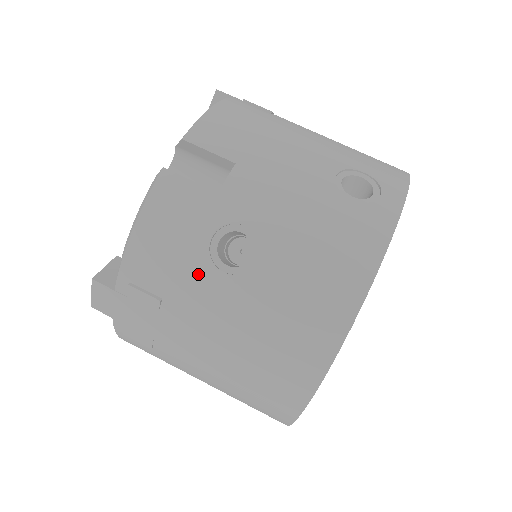
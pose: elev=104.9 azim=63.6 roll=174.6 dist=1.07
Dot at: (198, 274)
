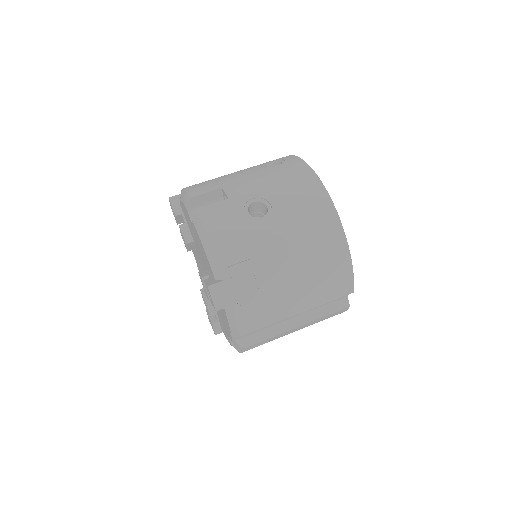
Dot at: (254, 231)
